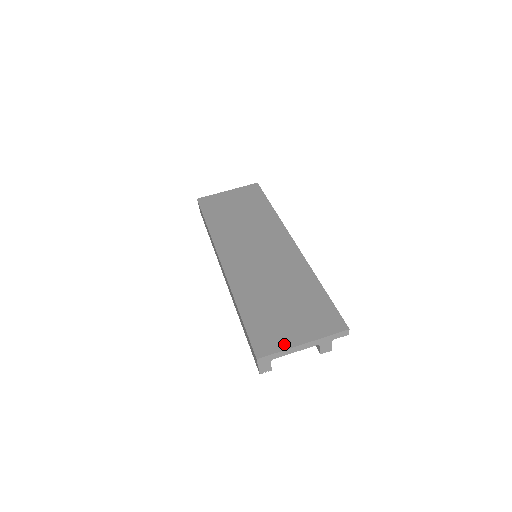
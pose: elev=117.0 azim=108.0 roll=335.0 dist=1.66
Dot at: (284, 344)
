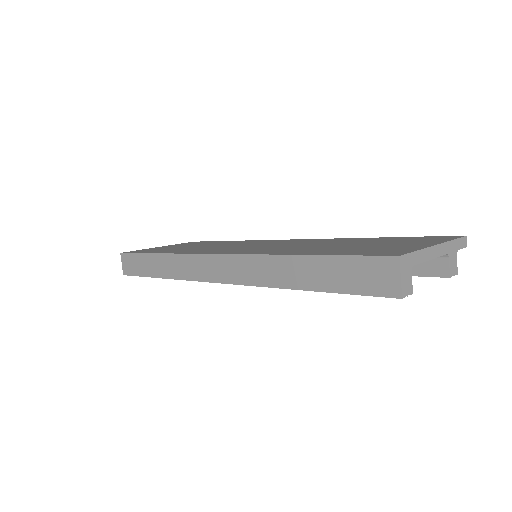
Dot at: (413, 248)
